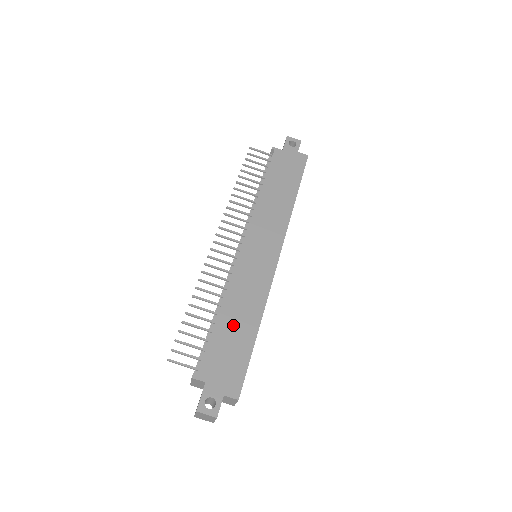
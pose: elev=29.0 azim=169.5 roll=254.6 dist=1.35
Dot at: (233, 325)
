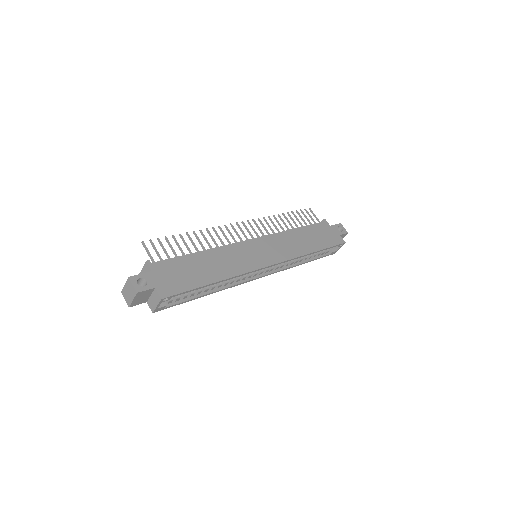
Dot at: (202, 264)
